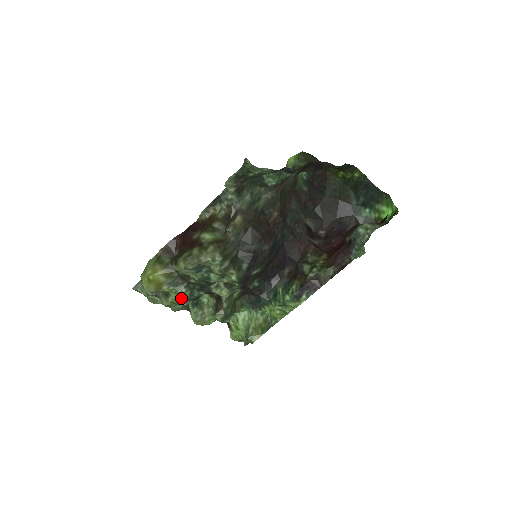
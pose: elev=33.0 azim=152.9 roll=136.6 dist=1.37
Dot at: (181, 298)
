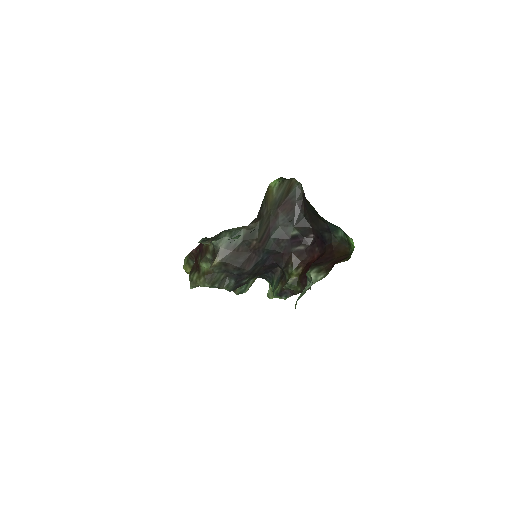
Dot at: occluded
